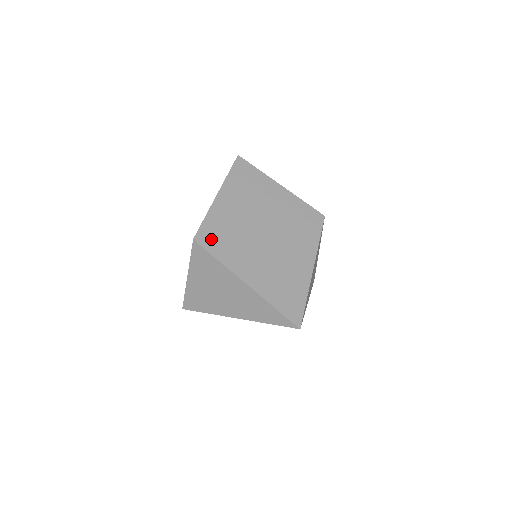
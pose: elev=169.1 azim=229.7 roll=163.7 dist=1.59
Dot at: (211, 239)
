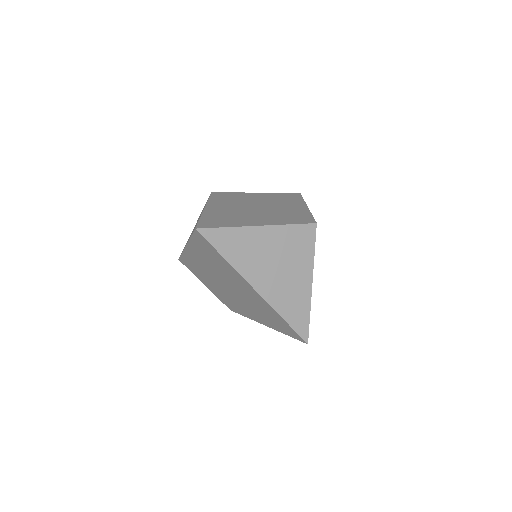
Dot at: (221, 195)
